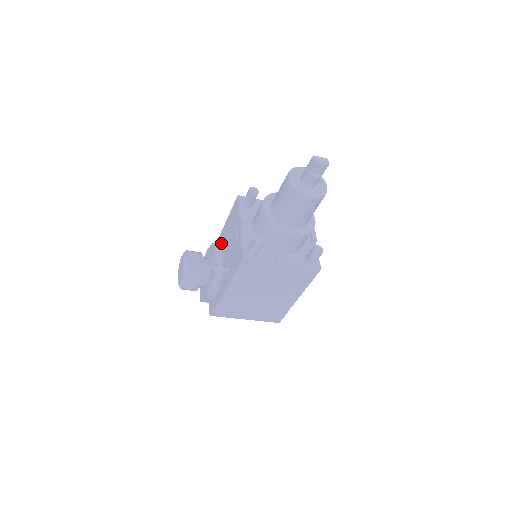
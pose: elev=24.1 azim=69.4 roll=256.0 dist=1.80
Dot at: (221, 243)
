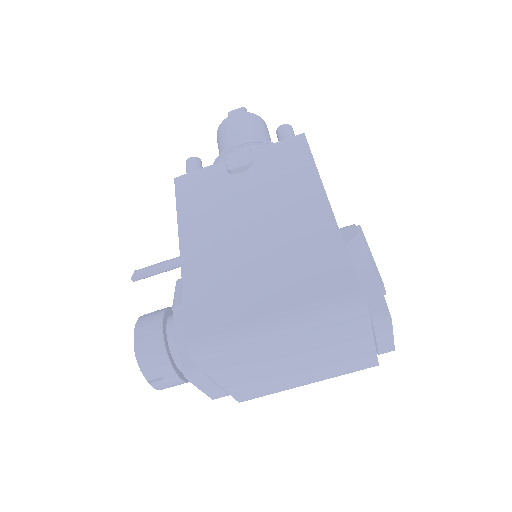
Dot at: occluded
